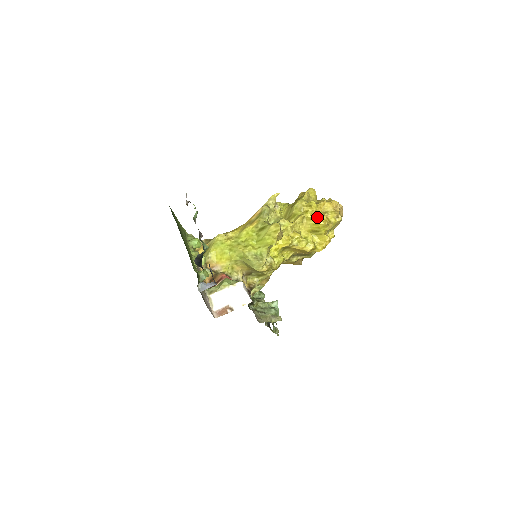
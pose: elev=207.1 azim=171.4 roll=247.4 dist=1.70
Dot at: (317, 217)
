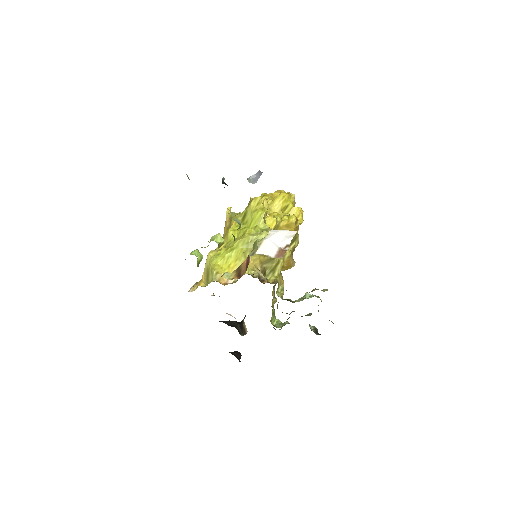
Dot at: occluded
